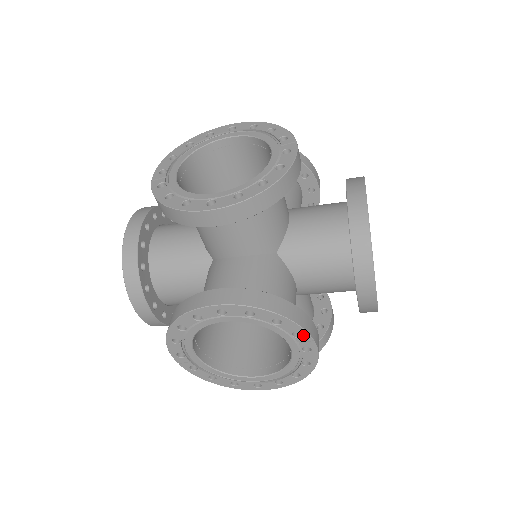
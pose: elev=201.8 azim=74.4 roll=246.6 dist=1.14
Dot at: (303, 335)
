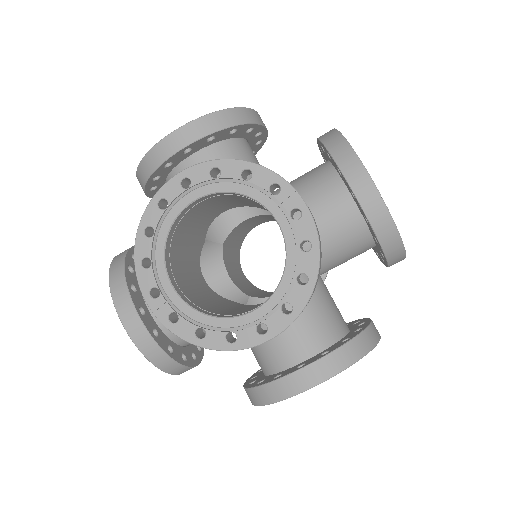
Dot at: (282, 187)
